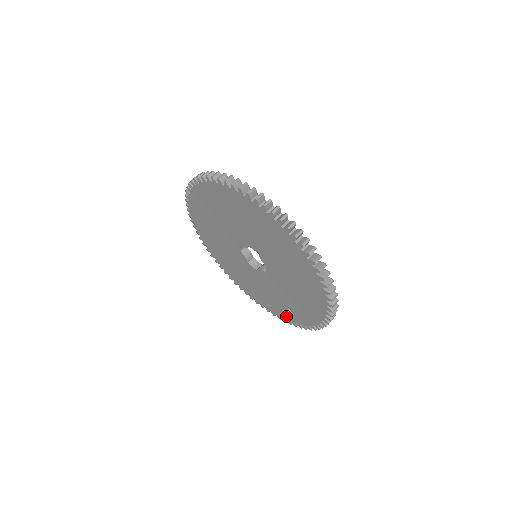
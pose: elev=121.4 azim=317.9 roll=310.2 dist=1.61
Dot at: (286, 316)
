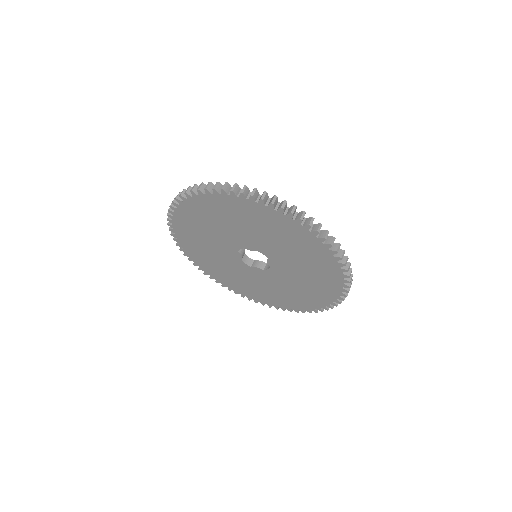
Dot at: (263, 300)
